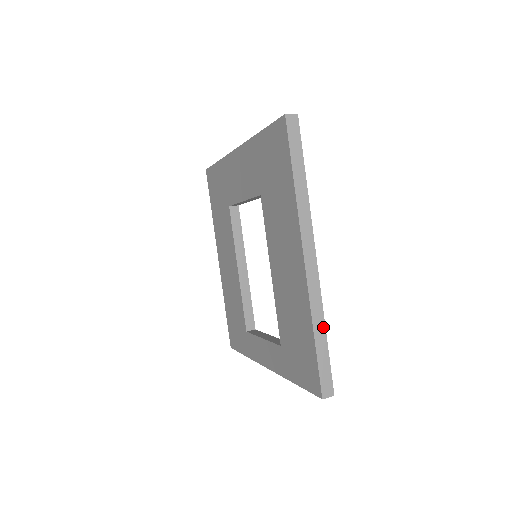
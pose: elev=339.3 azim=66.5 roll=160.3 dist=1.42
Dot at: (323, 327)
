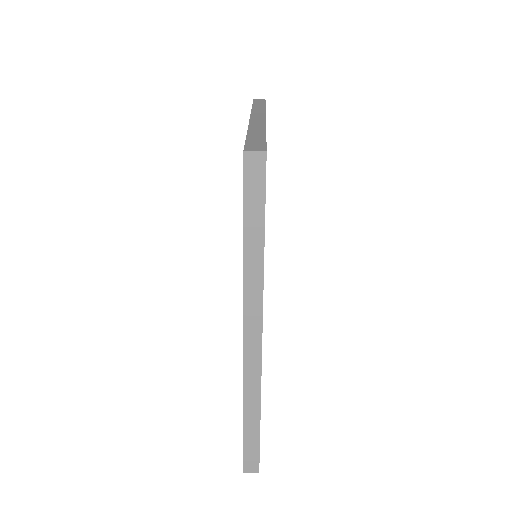
Dot at: (257, 413)
